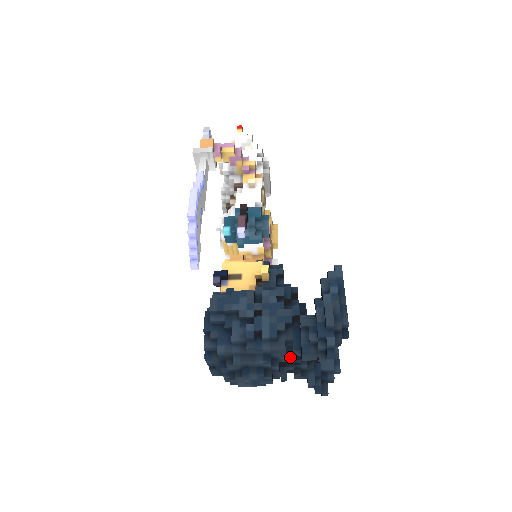
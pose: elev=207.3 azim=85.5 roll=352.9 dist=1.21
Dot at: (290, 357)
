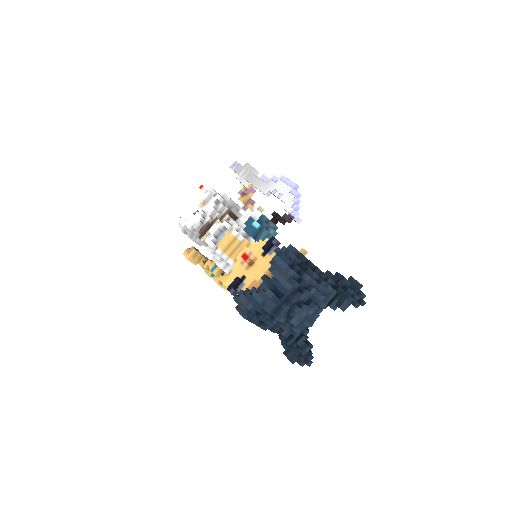
Dot at: occluded
